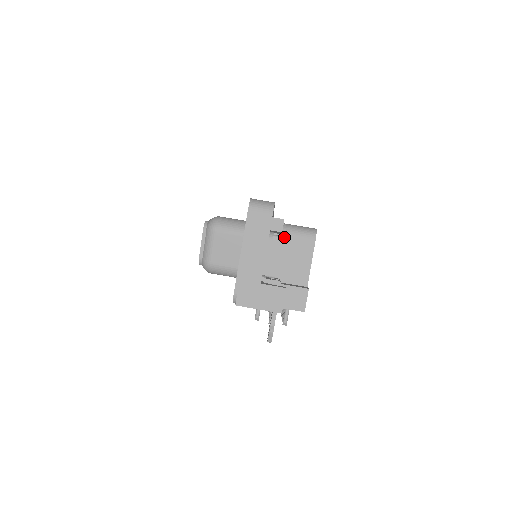
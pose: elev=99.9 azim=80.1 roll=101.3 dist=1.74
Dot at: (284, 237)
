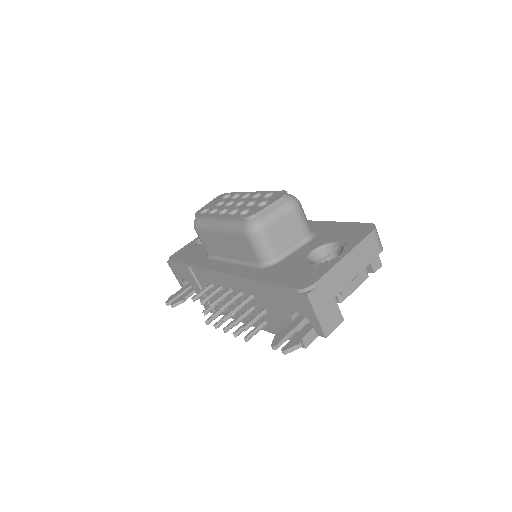
Dot at: occluded
